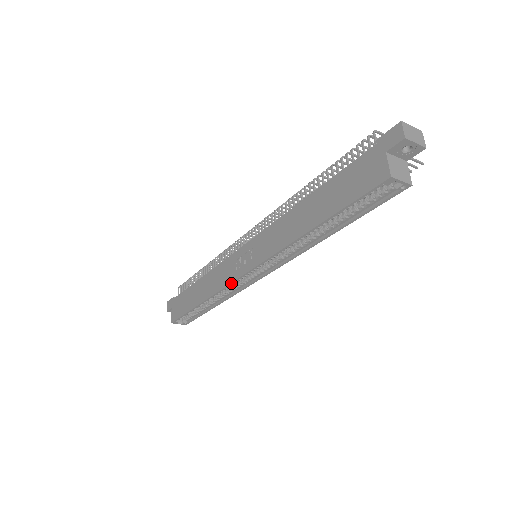
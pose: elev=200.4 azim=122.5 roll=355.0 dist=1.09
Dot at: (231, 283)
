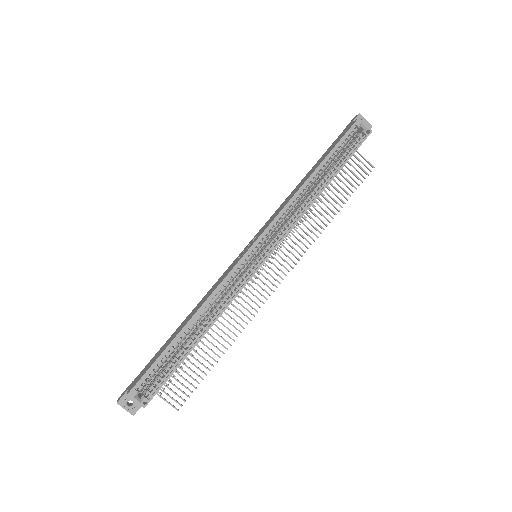
Dot at: (233, 268)
